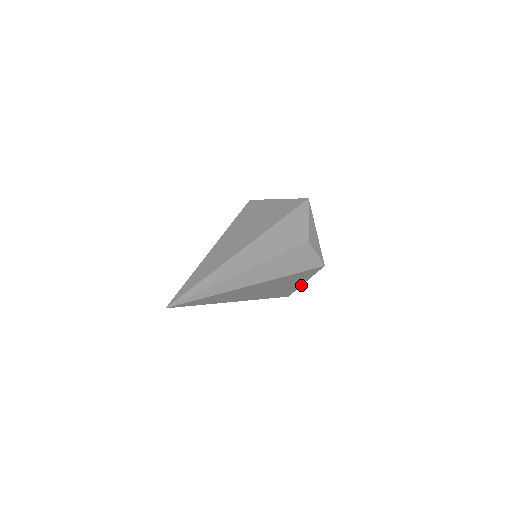
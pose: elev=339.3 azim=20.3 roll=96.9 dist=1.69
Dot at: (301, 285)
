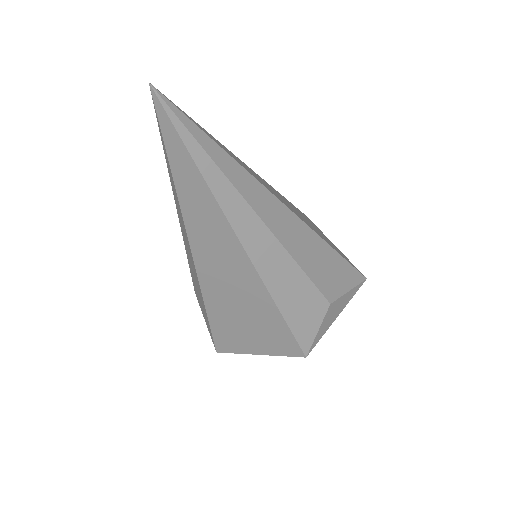
Dot at: (249, 353)
